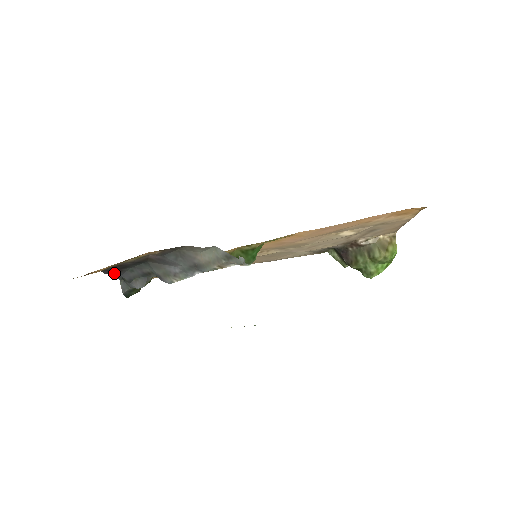
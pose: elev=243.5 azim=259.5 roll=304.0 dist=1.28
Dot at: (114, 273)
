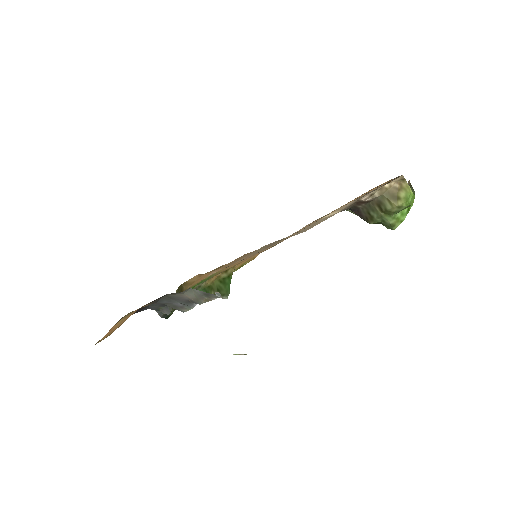
Dot at: (140, 311)
